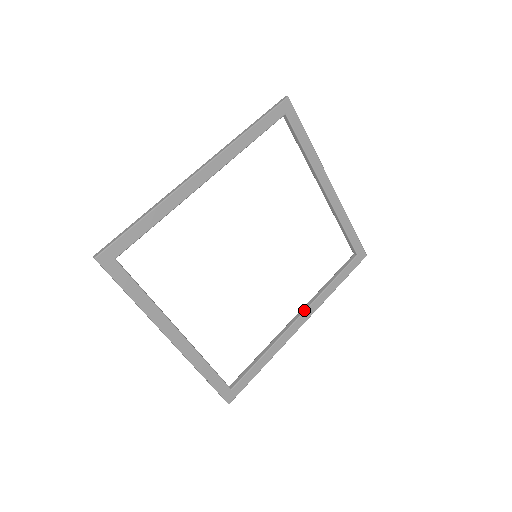
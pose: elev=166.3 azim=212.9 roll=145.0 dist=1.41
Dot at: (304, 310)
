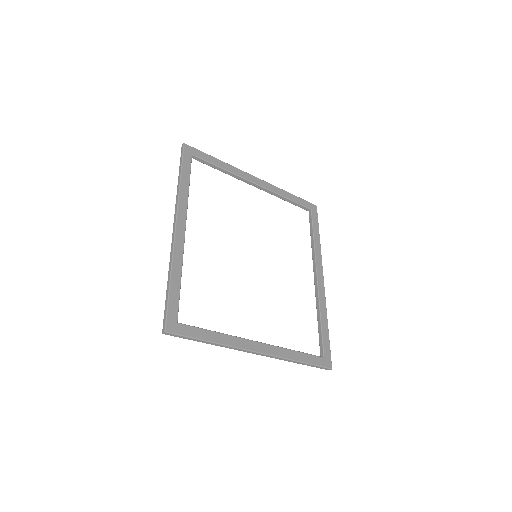
Dot at: (315, 269)
